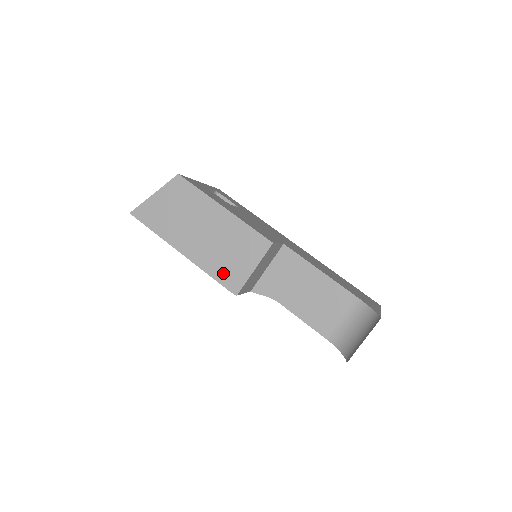
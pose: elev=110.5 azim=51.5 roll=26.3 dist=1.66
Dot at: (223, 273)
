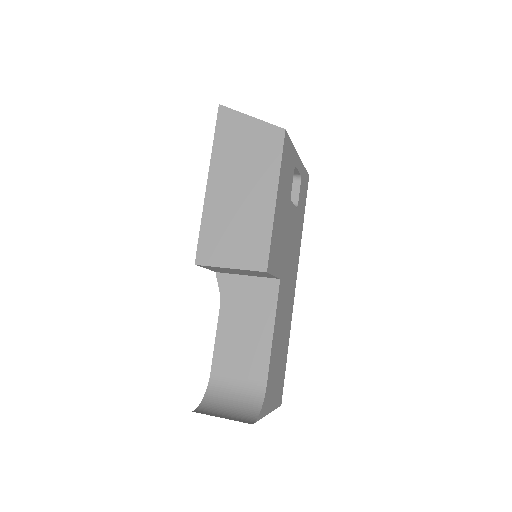
Dot at: (210, 238)
